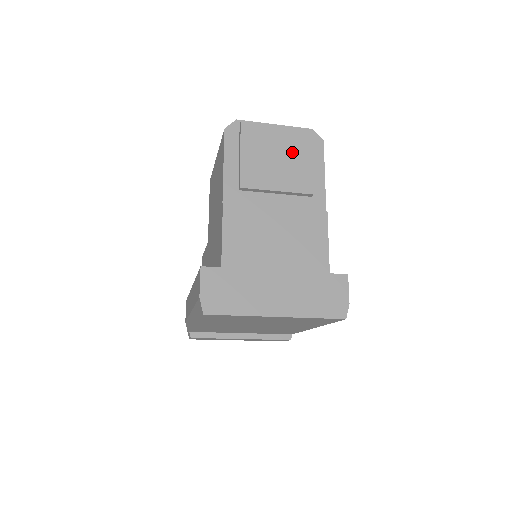
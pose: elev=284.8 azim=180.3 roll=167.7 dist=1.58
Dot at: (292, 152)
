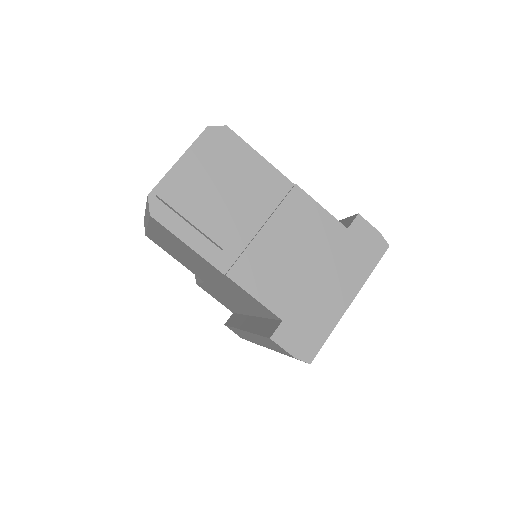
Dot at: (221, 170)
